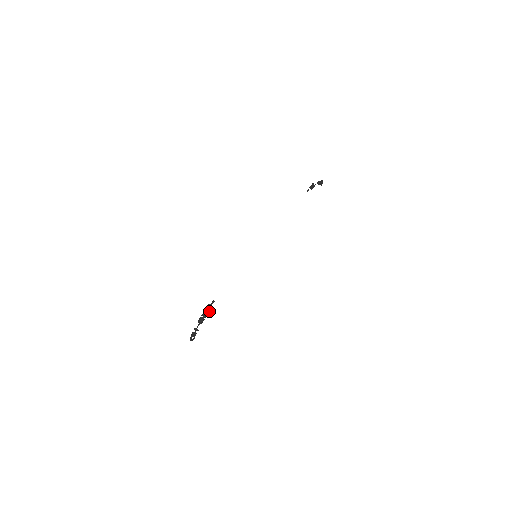
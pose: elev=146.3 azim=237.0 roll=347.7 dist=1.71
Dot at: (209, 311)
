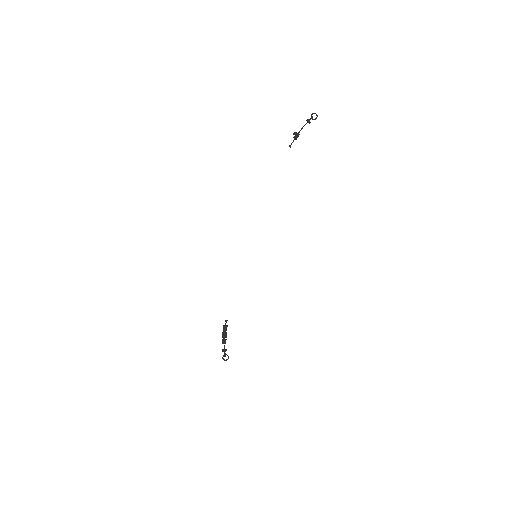
Dot at: (225, 331)
